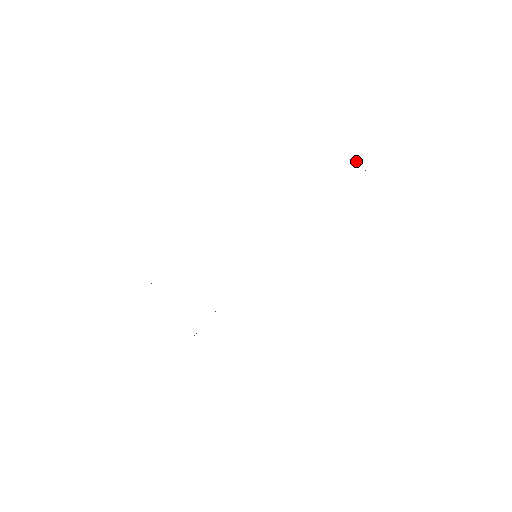
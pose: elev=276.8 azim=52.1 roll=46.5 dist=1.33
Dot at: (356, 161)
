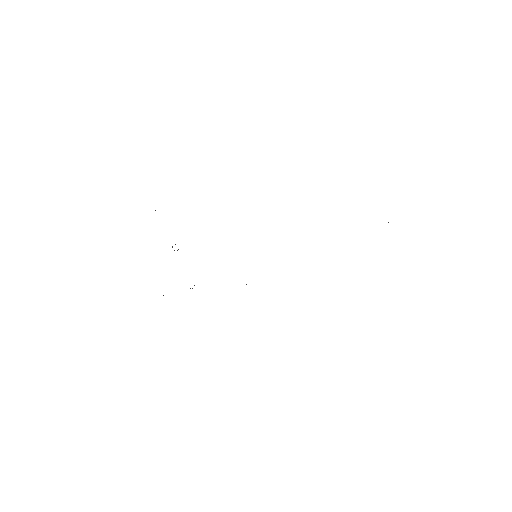
Dot at: (388, 222)
